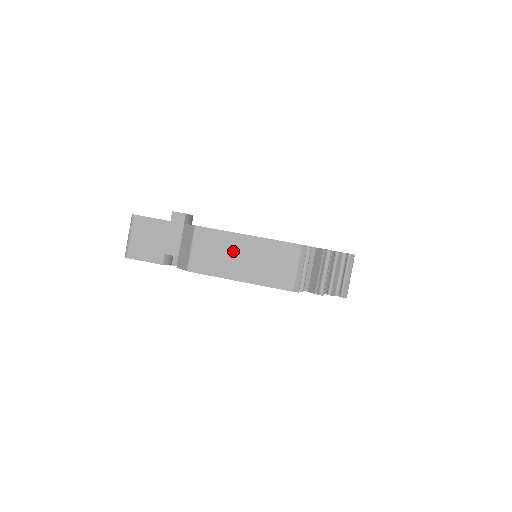
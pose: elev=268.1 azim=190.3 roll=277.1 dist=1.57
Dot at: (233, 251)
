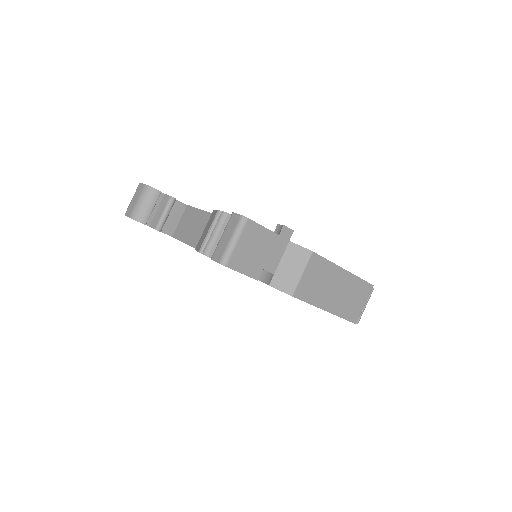
Dot at: (331, 283)
